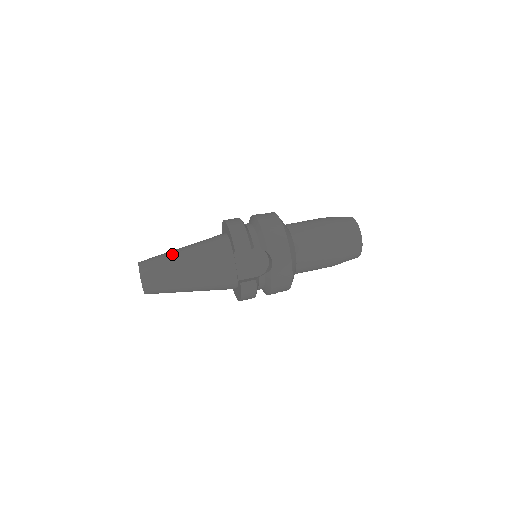
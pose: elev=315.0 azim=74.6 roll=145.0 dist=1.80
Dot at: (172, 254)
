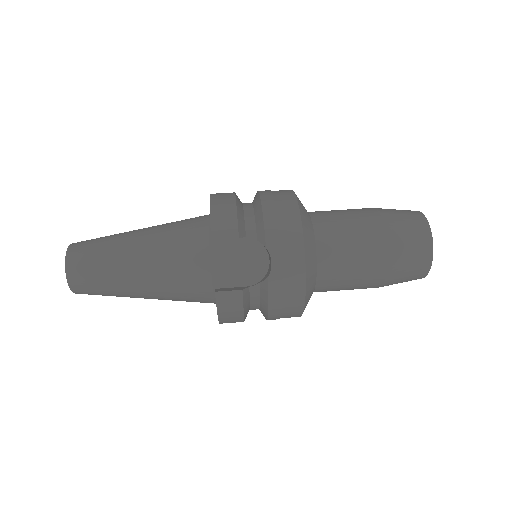
Dot at: (121, 235)
